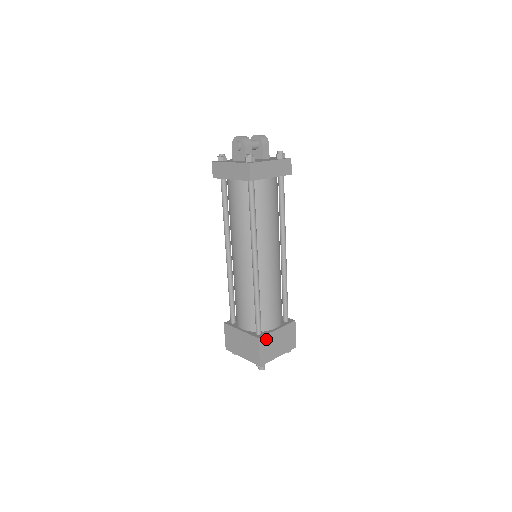
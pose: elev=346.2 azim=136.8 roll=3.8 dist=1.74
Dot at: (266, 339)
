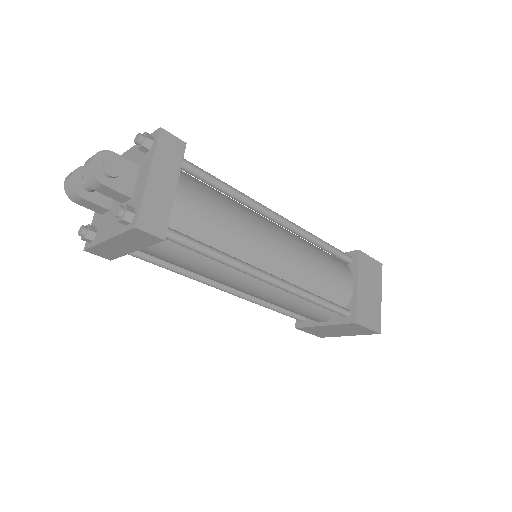
Dot at: (310, 328)
